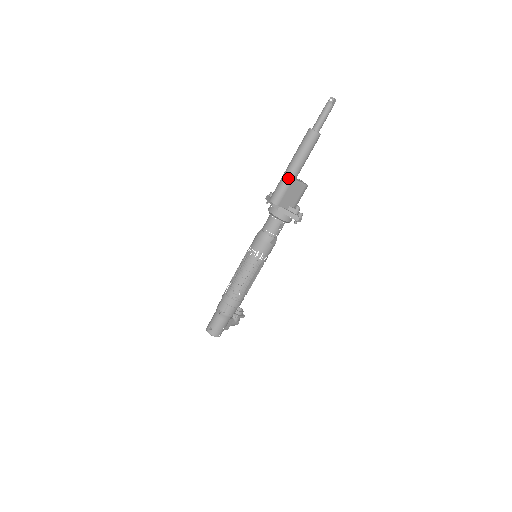
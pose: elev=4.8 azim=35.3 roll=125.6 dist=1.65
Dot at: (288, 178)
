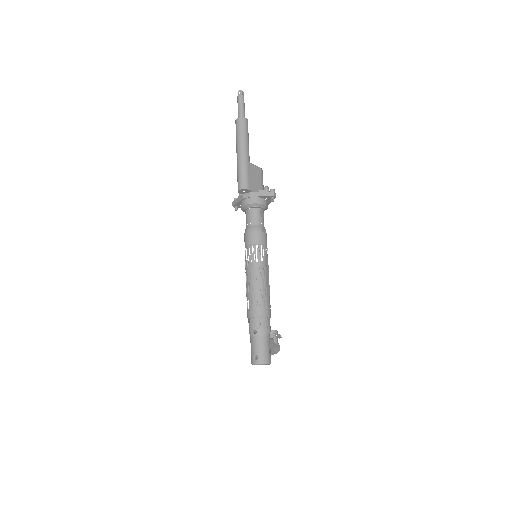
Dot at: (243, 162)
